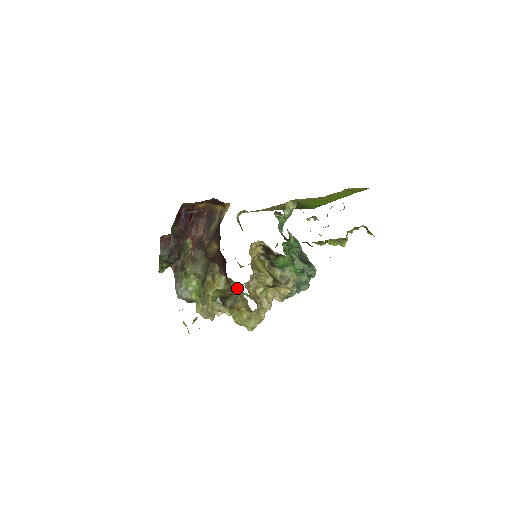
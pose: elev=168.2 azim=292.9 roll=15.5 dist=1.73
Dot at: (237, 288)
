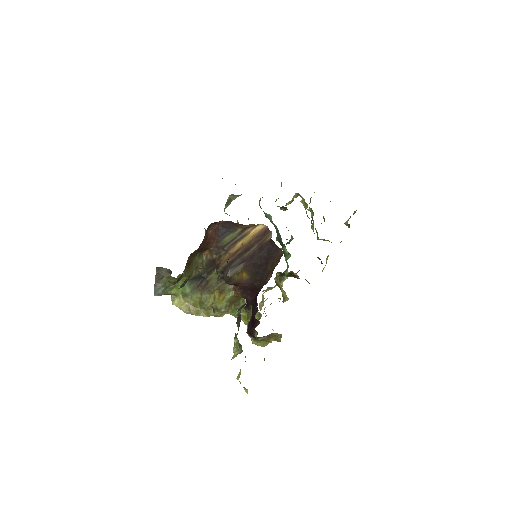
Dot at: (242, 298)
